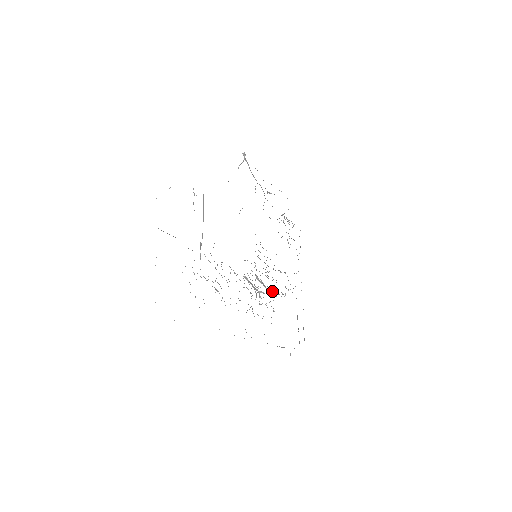
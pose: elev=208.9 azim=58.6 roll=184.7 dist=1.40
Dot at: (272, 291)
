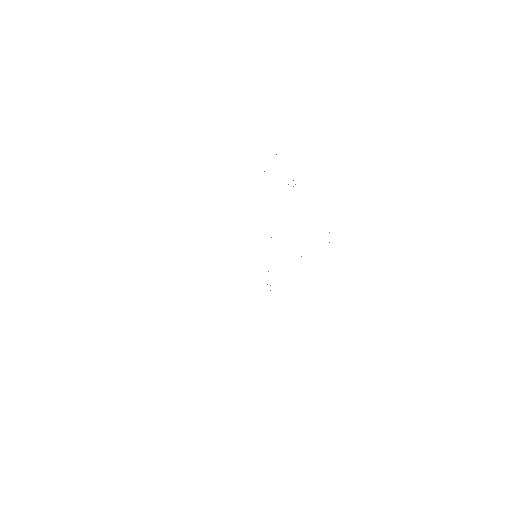
Dot at: occluded
